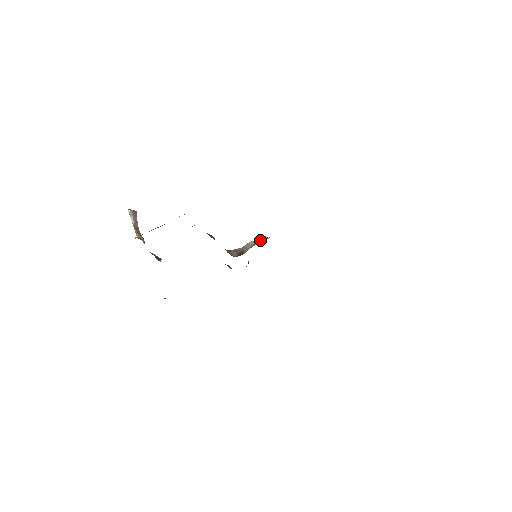
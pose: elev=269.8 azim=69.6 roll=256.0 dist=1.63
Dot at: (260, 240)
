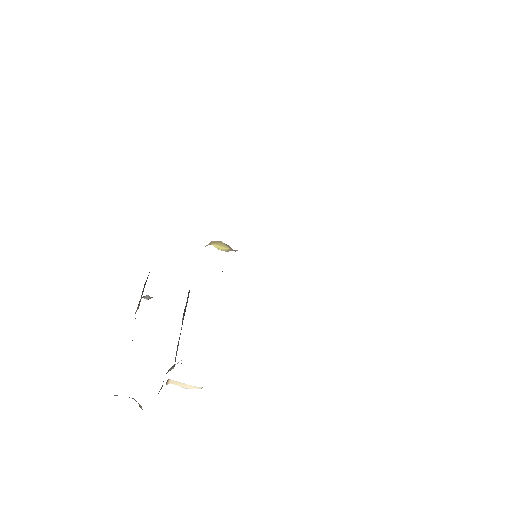
Dot at: occluded
